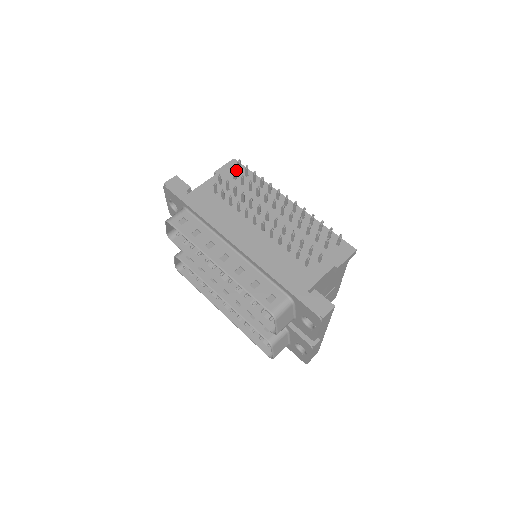
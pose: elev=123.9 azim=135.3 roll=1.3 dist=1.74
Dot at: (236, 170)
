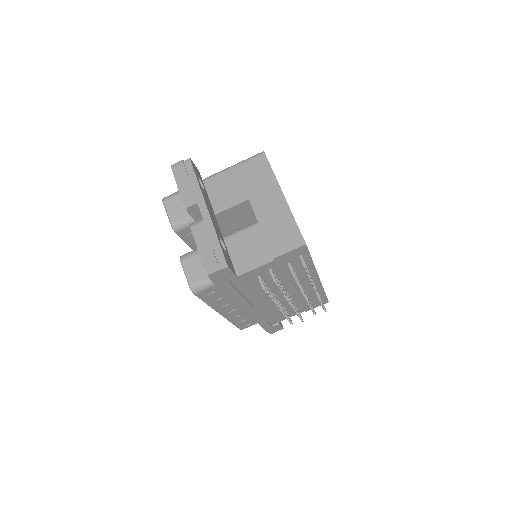
Dot at: (297, 256)
